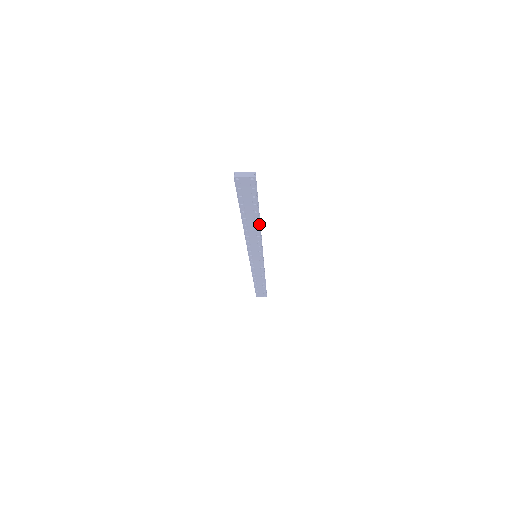
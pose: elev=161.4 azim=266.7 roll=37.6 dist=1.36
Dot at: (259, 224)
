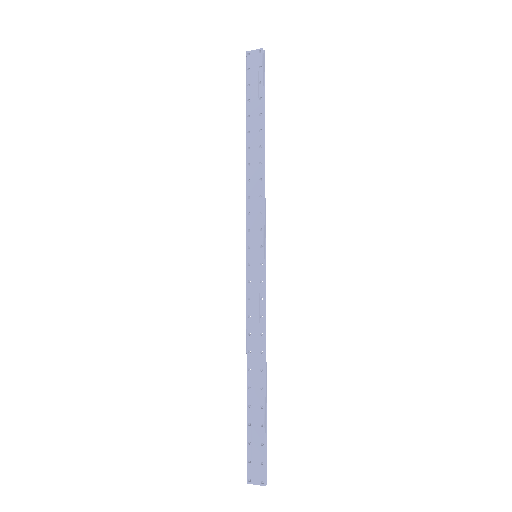
Dot at: (263, 146)
